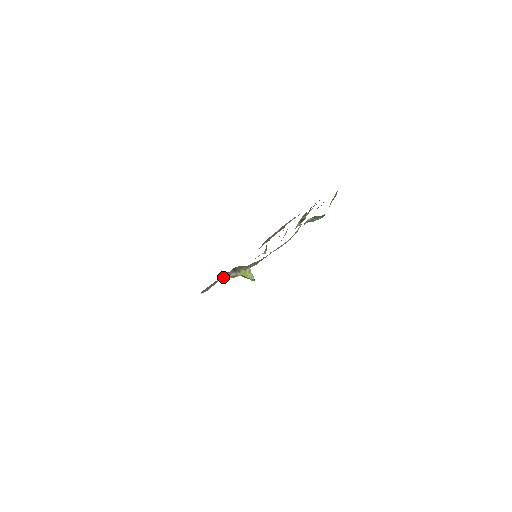
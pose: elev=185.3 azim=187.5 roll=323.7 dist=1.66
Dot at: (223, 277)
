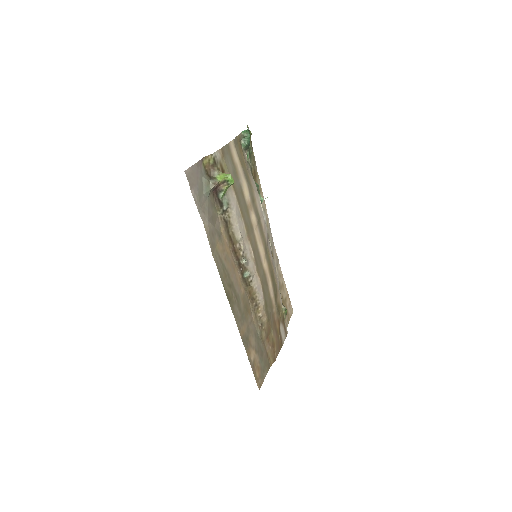
Dot at: (203, 182)
